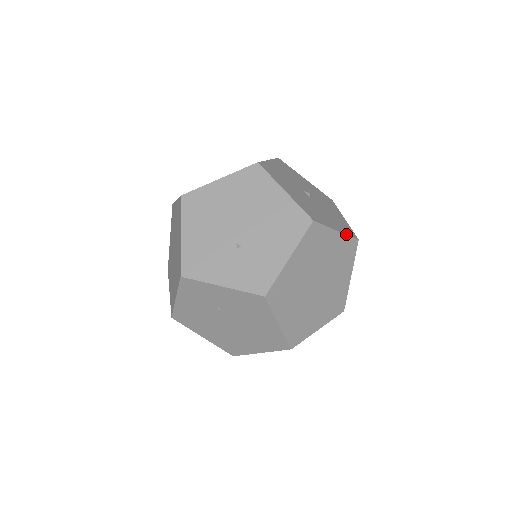
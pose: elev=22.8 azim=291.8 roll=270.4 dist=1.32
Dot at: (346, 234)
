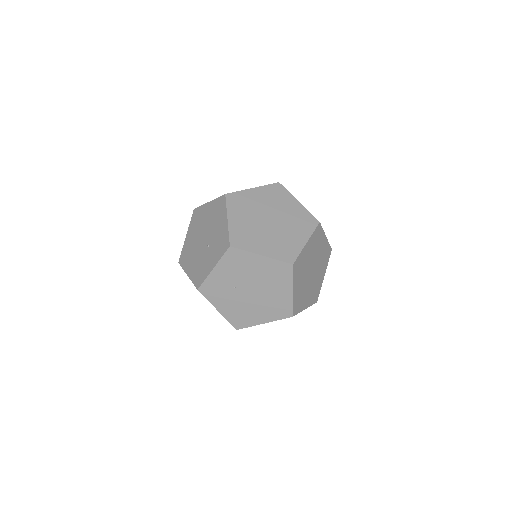
Dot at: (263, 186)
